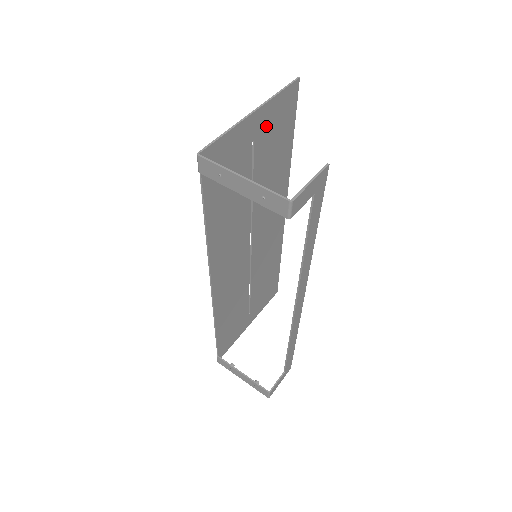
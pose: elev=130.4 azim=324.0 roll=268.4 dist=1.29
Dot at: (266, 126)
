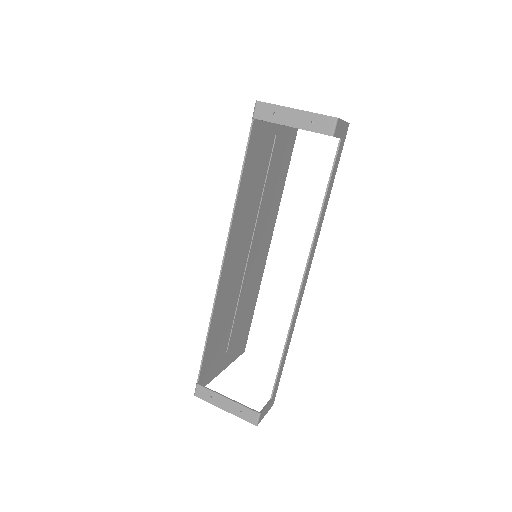
Dot at: (282, 132)
